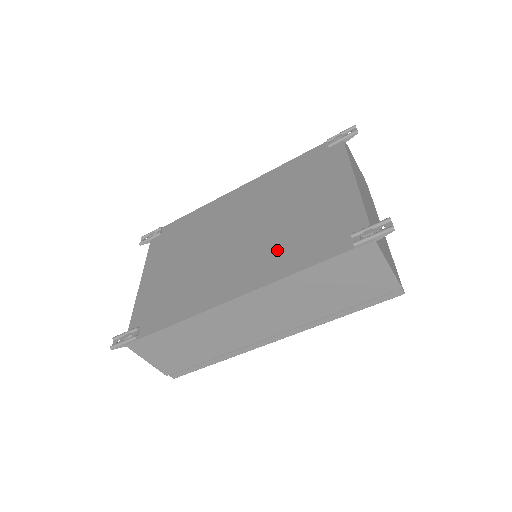
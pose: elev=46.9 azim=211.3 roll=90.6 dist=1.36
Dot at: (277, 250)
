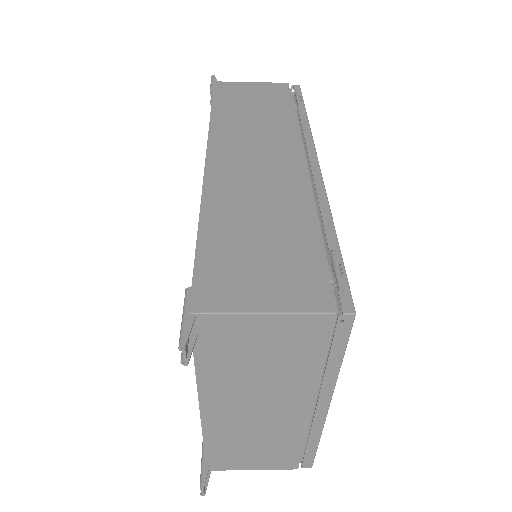
Dot at: occluded
